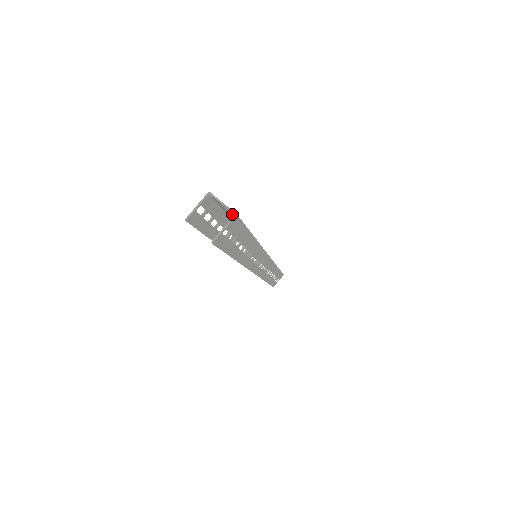
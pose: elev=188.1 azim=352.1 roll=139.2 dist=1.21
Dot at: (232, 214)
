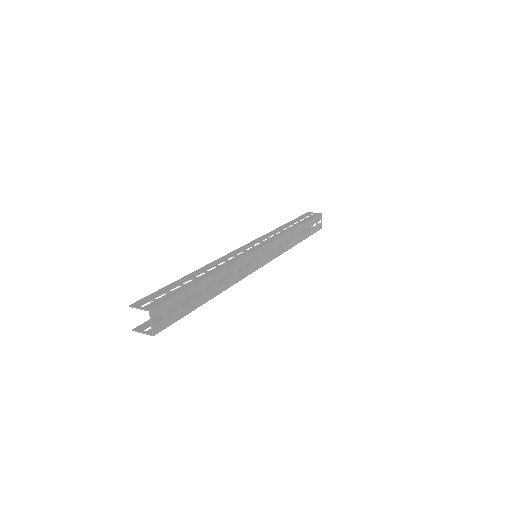
Dot at: (161, 324)
